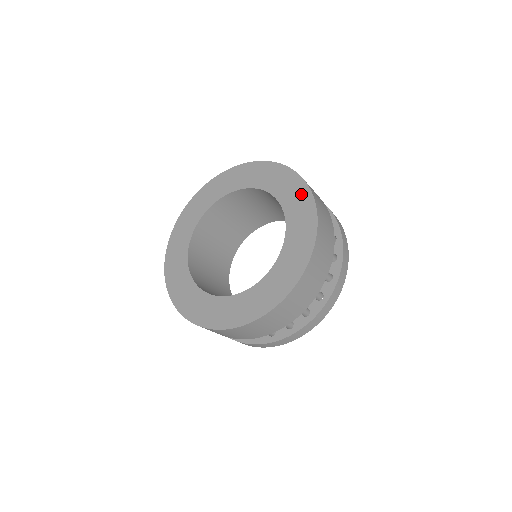
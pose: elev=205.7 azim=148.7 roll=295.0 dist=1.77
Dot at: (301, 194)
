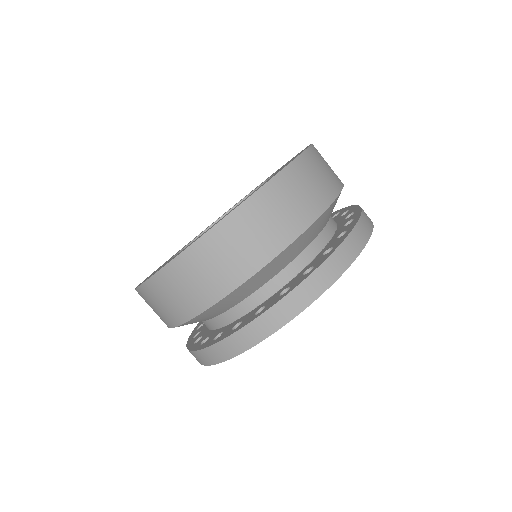
Dot at: occluded
